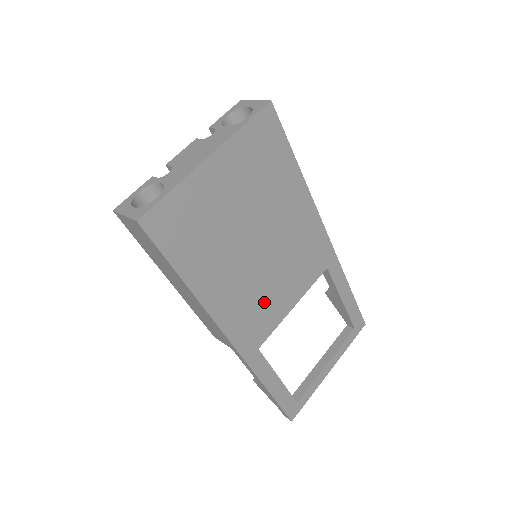
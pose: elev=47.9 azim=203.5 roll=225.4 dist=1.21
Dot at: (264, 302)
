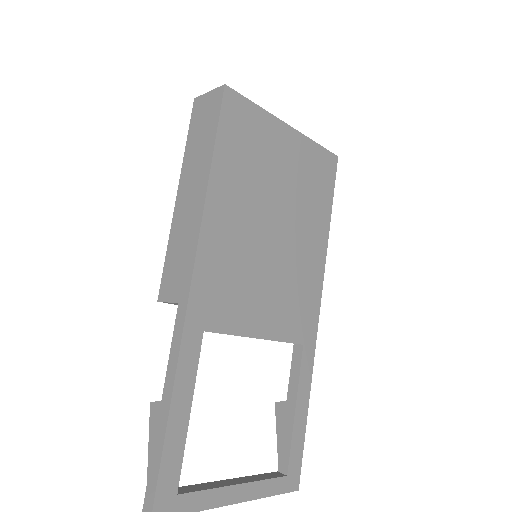
Dot at: (242, 288)
